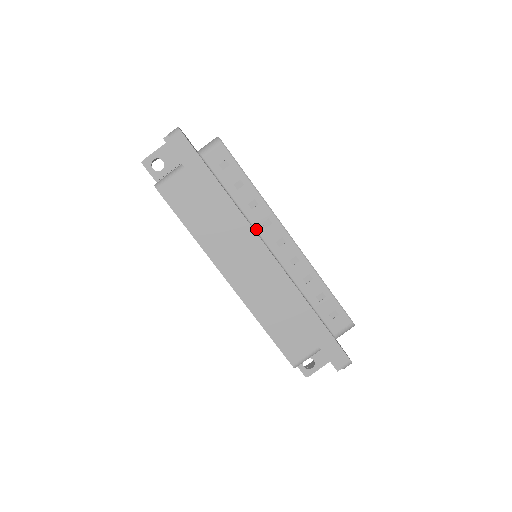
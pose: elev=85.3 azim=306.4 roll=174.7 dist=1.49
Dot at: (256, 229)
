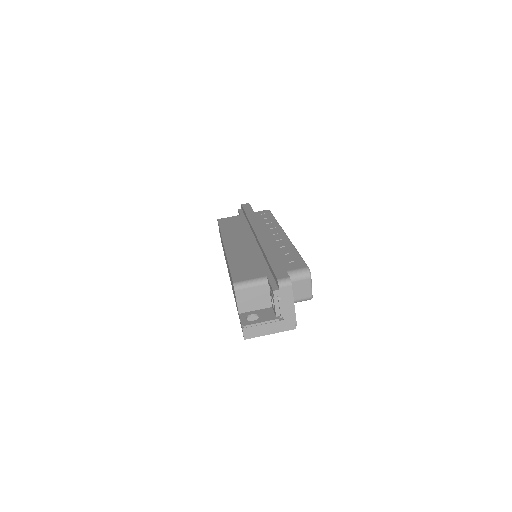
Dot at: occluded
